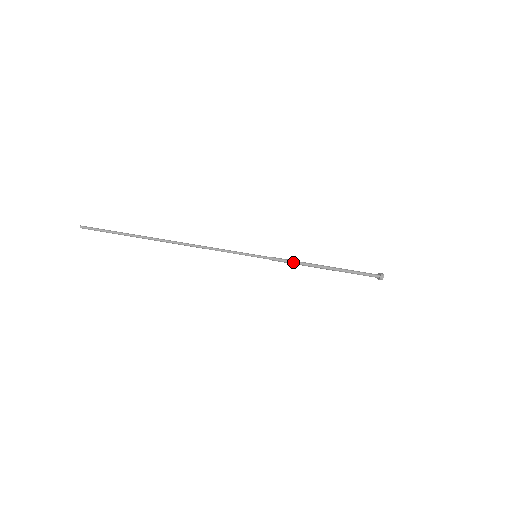
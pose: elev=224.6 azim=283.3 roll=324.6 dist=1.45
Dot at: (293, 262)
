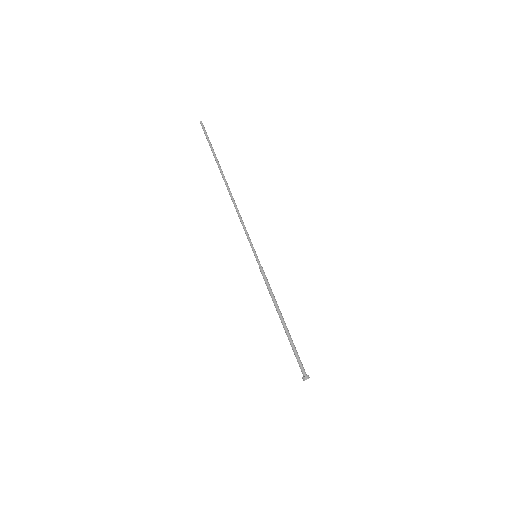
Dot at: occluded
